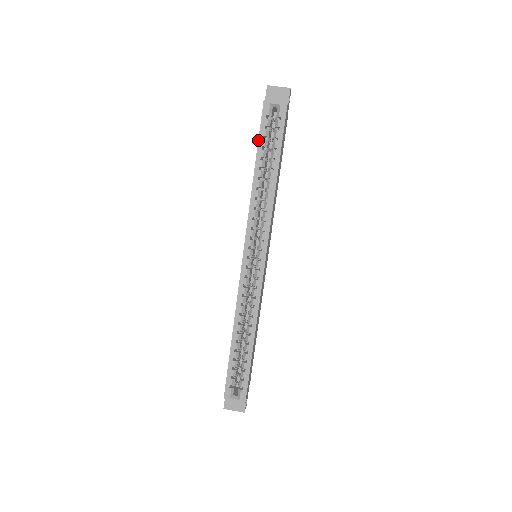
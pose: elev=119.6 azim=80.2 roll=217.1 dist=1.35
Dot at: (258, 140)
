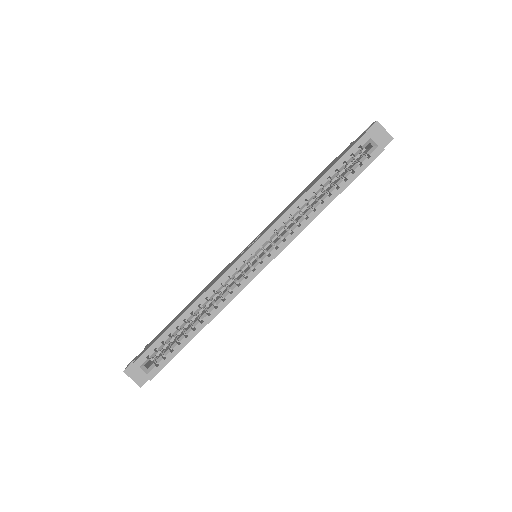
Dot at: (338, 160)
